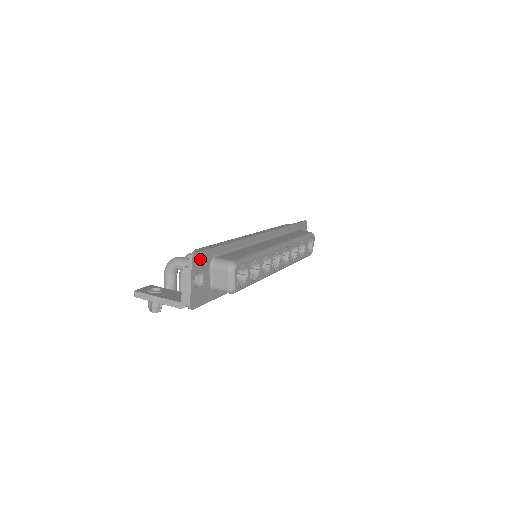
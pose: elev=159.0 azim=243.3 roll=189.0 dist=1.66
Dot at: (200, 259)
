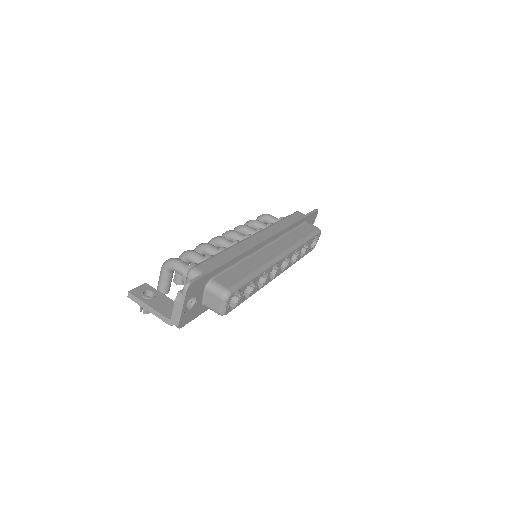
Dot at: (196, 286)
